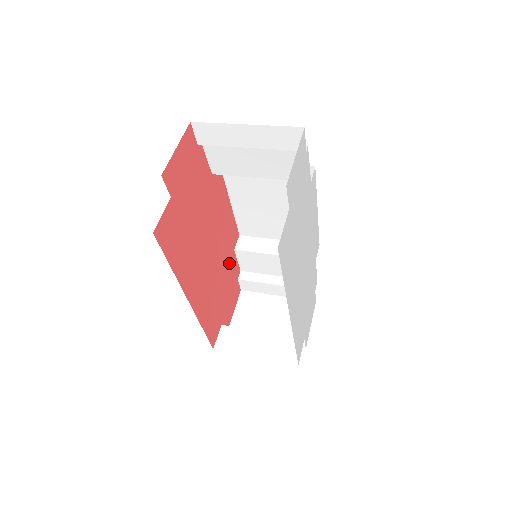
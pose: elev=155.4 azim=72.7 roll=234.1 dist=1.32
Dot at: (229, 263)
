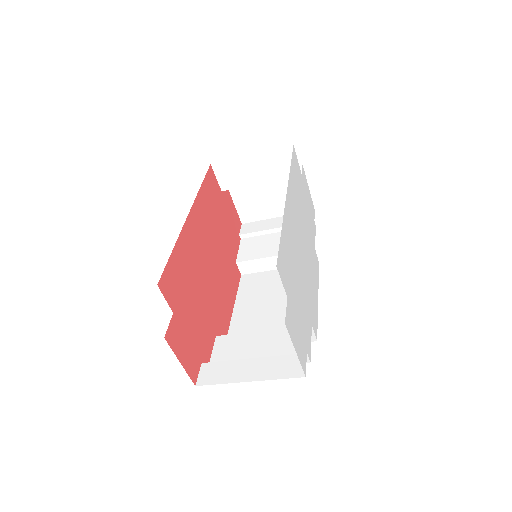
Dot at: (208, 324)
